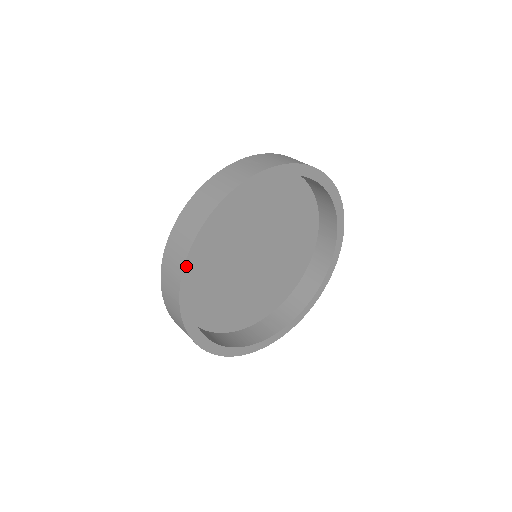
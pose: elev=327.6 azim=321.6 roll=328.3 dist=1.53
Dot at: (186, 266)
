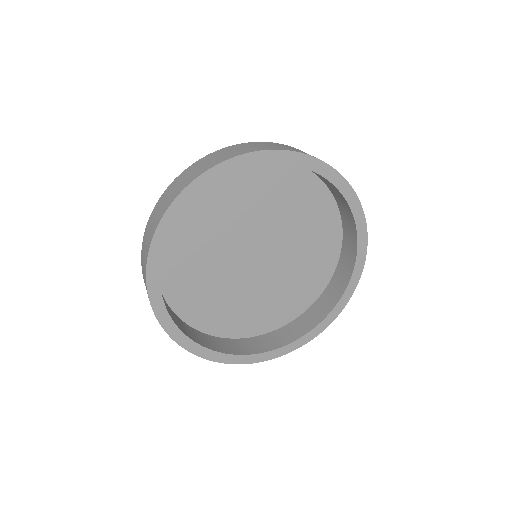
Dot at: (150, 257)
